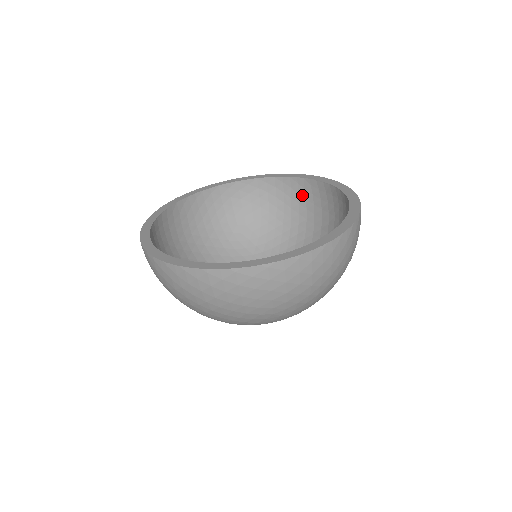
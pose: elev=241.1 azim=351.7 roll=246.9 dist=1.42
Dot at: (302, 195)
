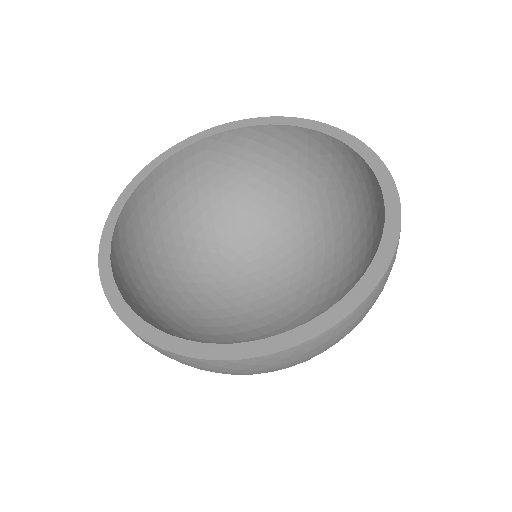
Dot at: (377, 207)
